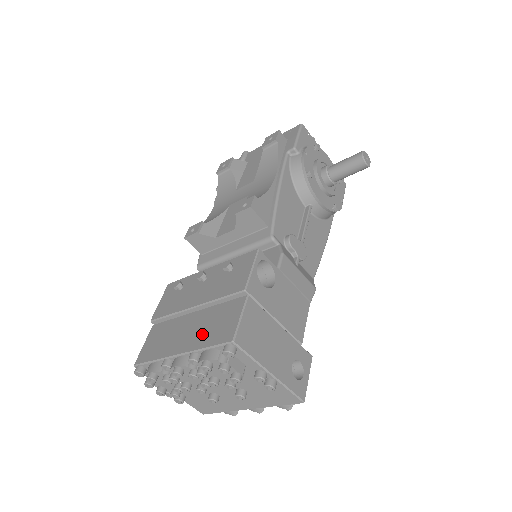
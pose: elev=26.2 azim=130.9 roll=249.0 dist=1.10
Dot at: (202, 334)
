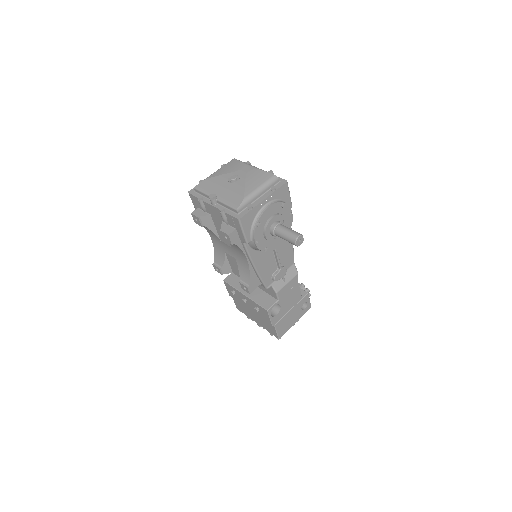
Dot at: (263, 324)
